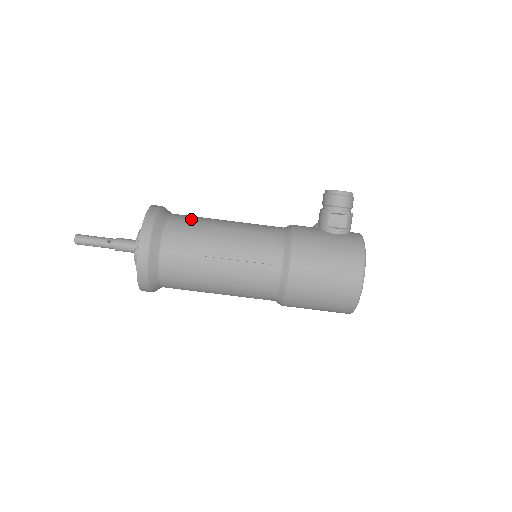
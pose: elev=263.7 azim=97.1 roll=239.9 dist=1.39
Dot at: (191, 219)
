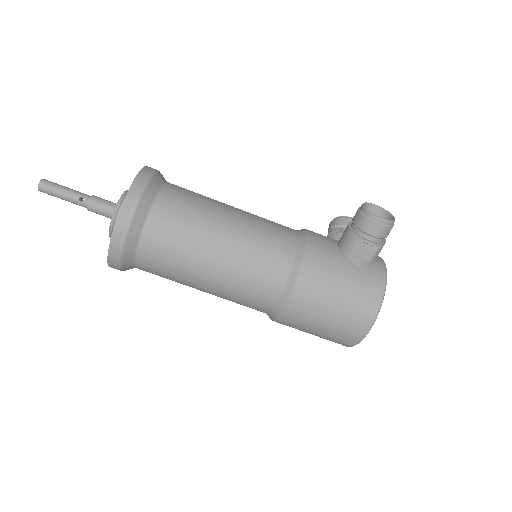
Dot at: (186, 204)
